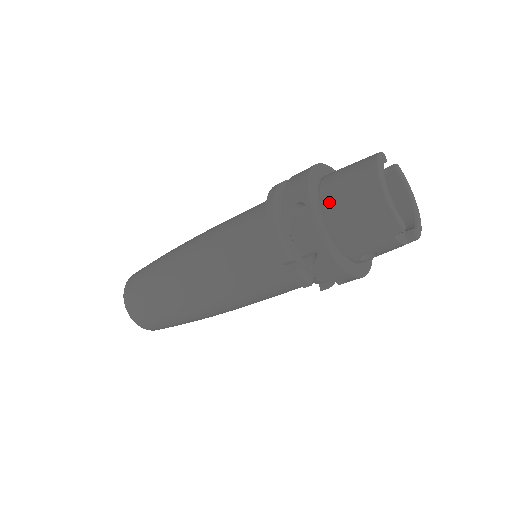
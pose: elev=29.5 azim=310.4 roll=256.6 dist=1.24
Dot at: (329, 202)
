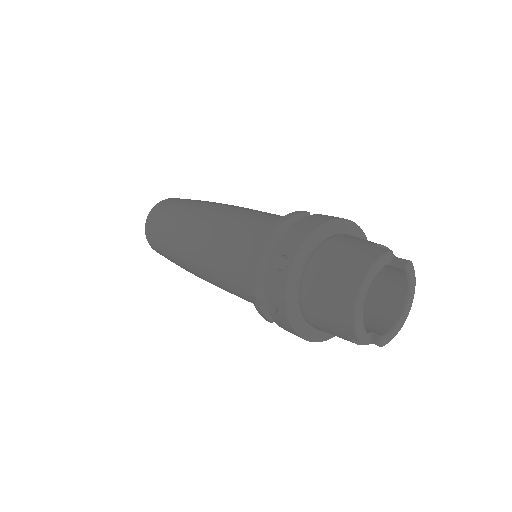
Dot at: (312, 272)
